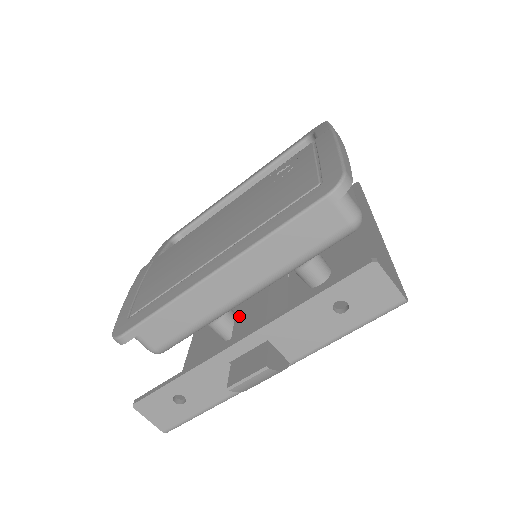
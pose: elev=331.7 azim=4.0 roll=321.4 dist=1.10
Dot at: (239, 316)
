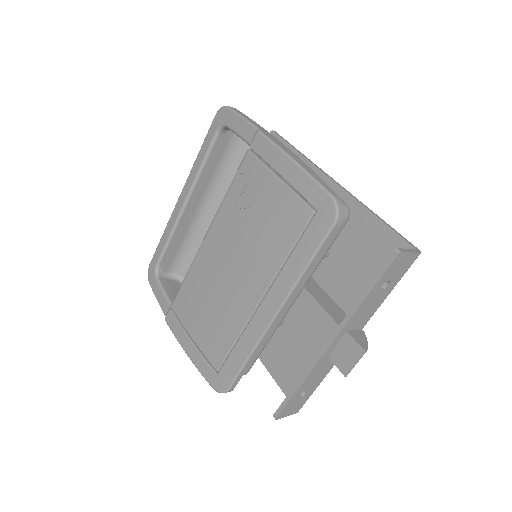
Dot at: (298, 318)
